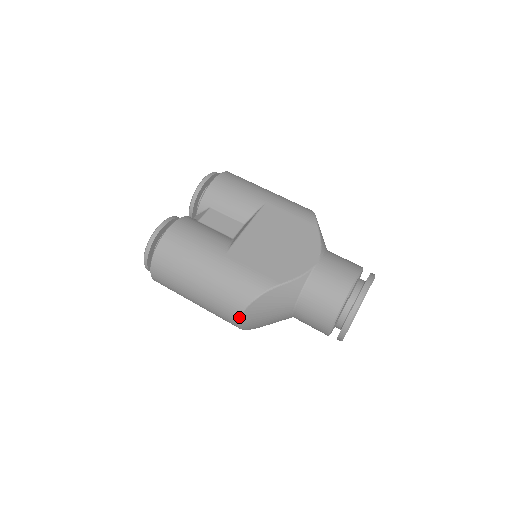
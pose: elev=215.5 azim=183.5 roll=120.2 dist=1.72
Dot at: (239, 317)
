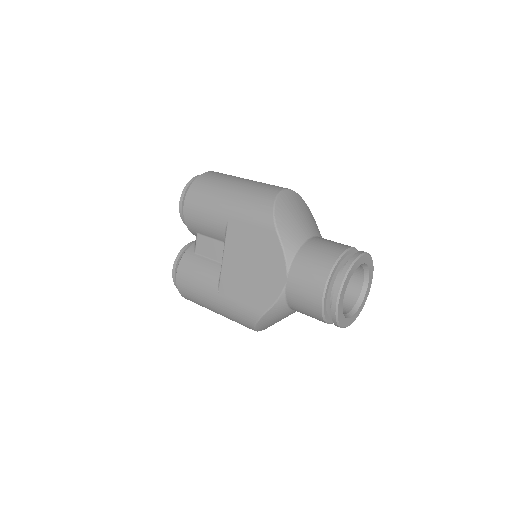
Dot at: occluded
